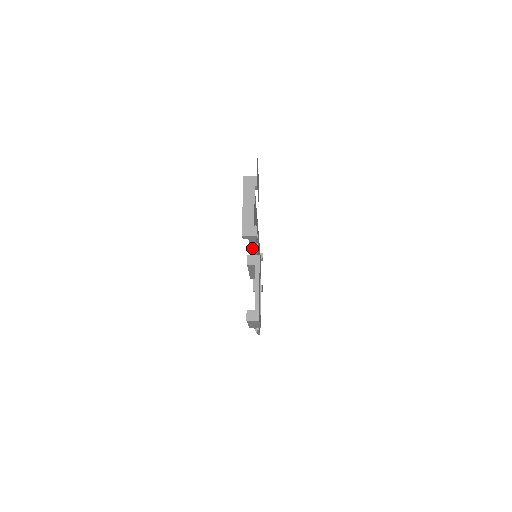
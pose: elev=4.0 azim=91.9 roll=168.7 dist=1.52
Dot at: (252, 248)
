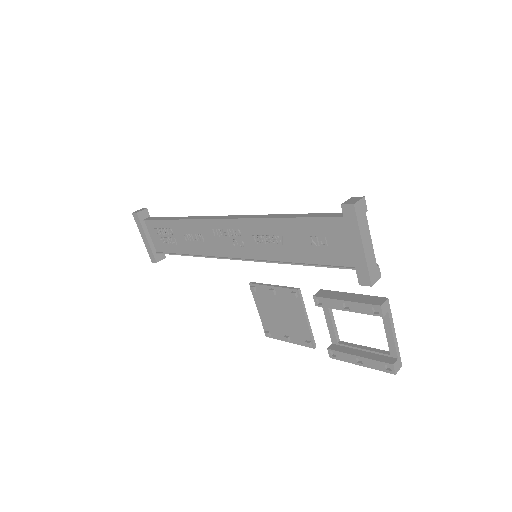
Dot at: (290, 262)
